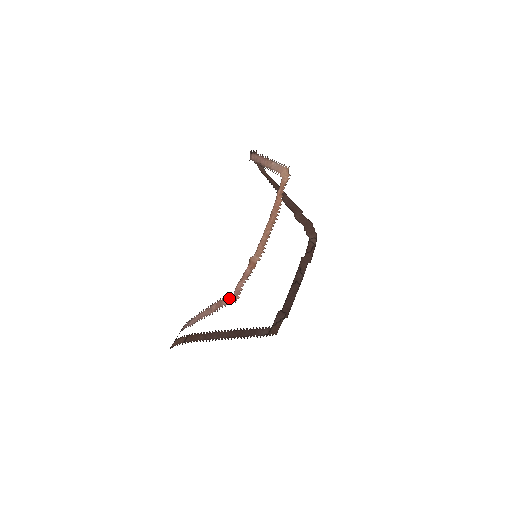
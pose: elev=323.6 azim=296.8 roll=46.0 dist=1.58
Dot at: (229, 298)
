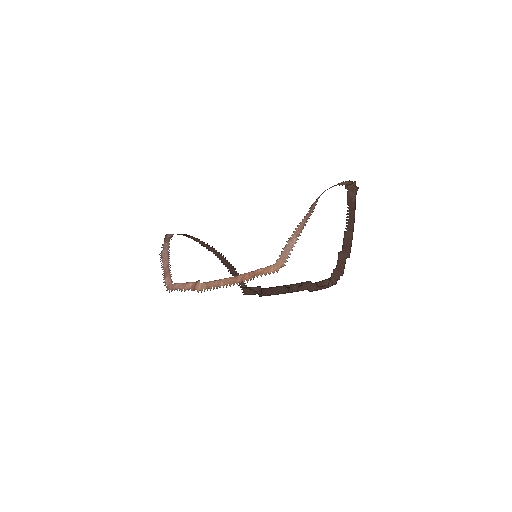
Dot at: (169, 282)
